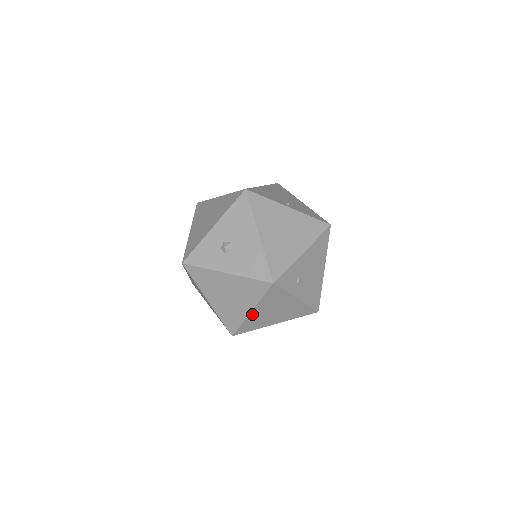
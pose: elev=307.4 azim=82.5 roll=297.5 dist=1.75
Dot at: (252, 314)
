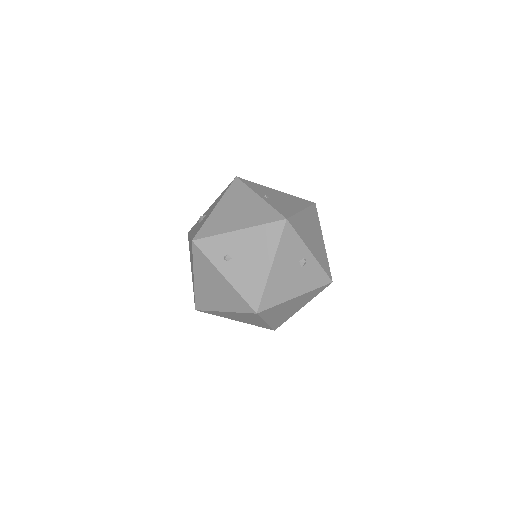
Dot at: (197, 282)
